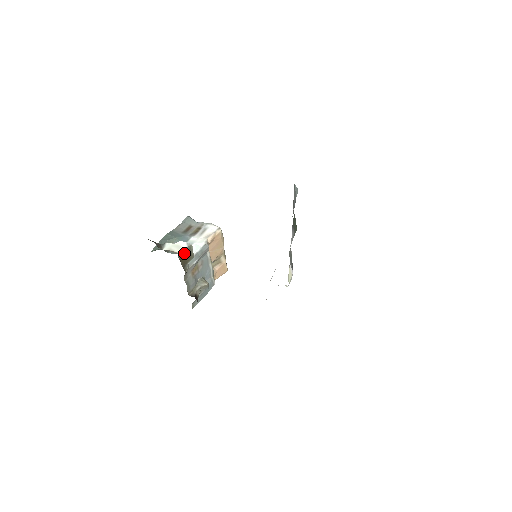
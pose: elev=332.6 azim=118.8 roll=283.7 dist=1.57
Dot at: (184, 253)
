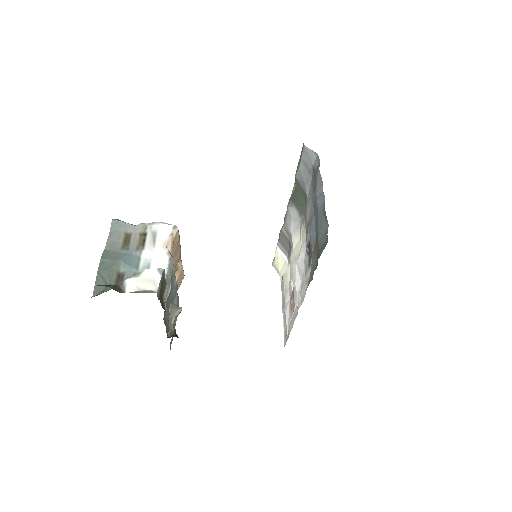
Dot at: (160, 287)
